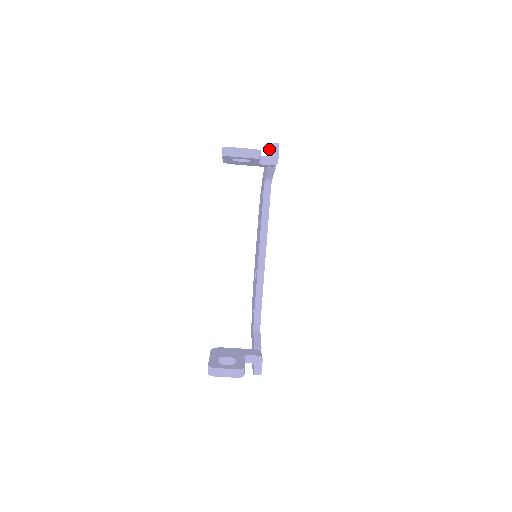
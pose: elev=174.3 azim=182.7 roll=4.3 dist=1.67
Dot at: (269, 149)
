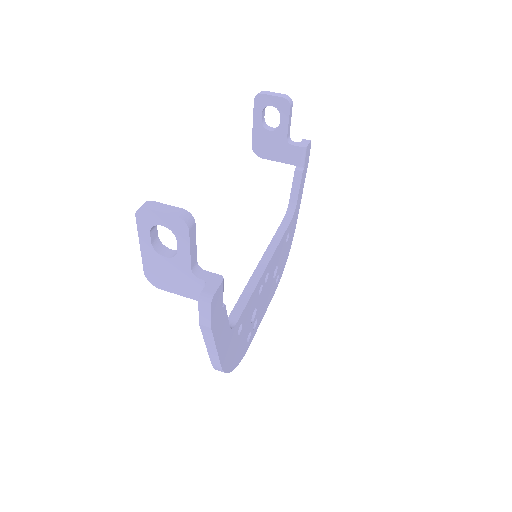
Dot at: occluded
